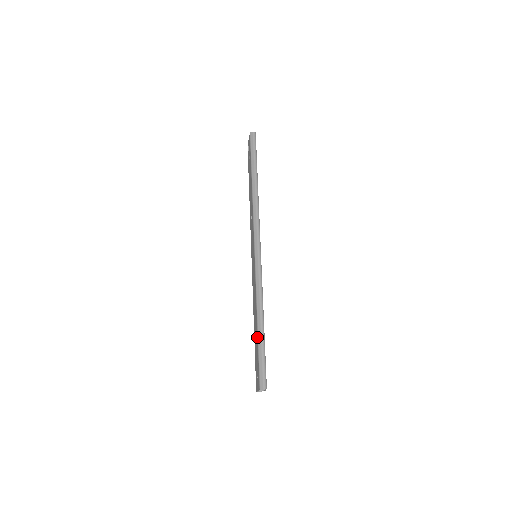
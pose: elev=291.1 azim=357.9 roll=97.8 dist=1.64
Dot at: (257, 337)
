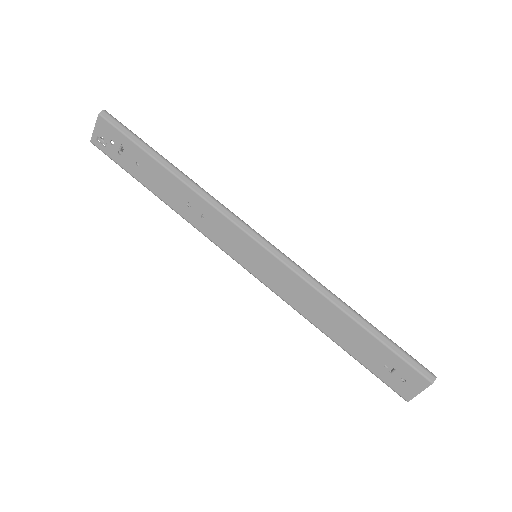
Dot at: (369, 334)
